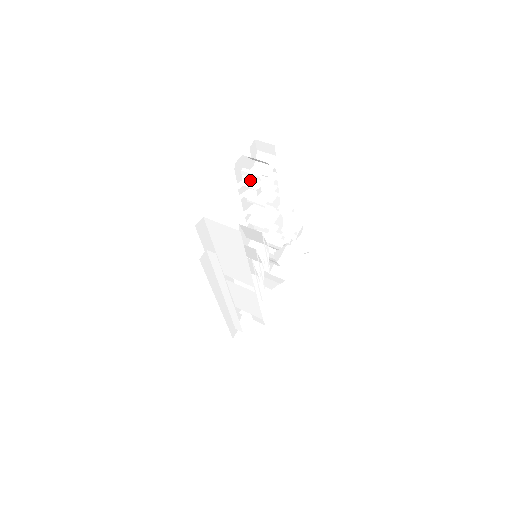
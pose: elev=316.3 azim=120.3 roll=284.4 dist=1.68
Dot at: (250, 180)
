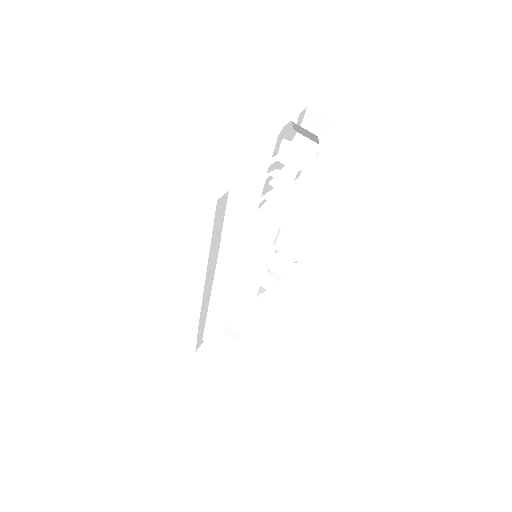
Dot at: (289, 157)
